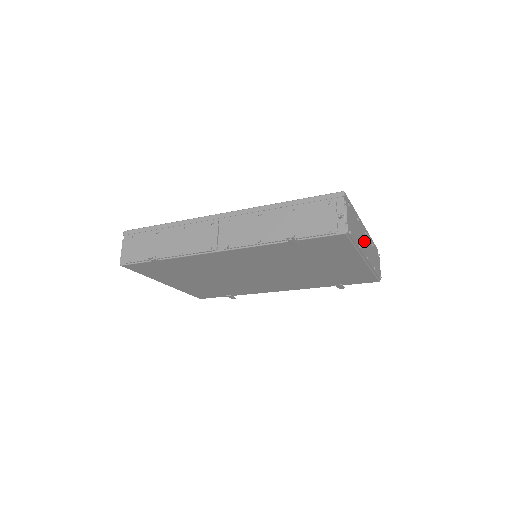
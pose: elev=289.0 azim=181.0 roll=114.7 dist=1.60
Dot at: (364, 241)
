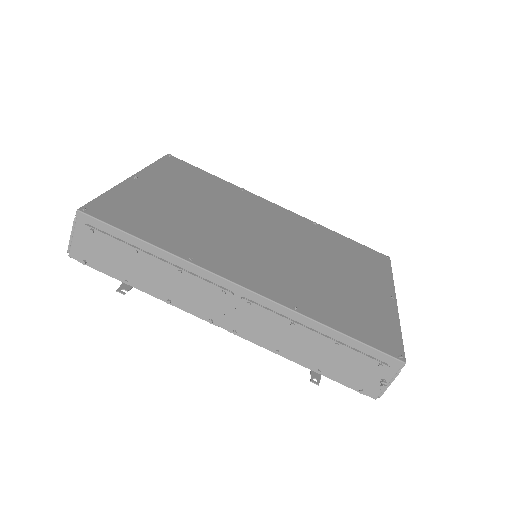
Dot at: occluded
